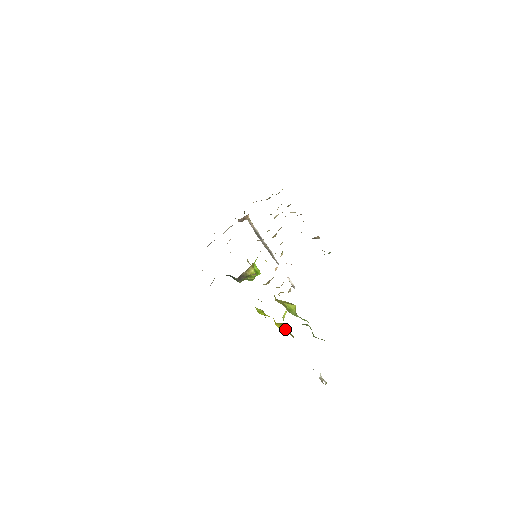
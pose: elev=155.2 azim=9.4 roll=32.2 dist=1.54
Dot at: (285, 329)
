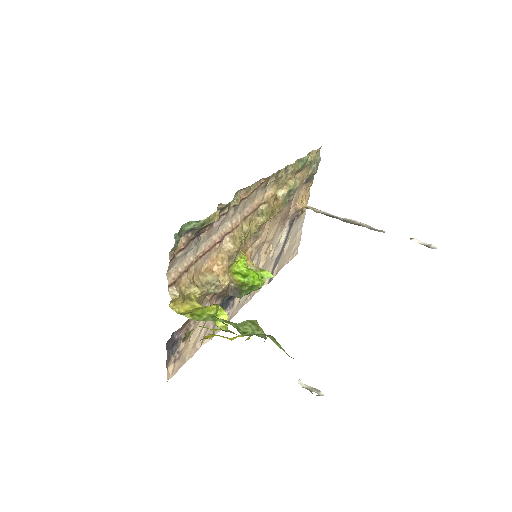
Dot at: (228, 338)
